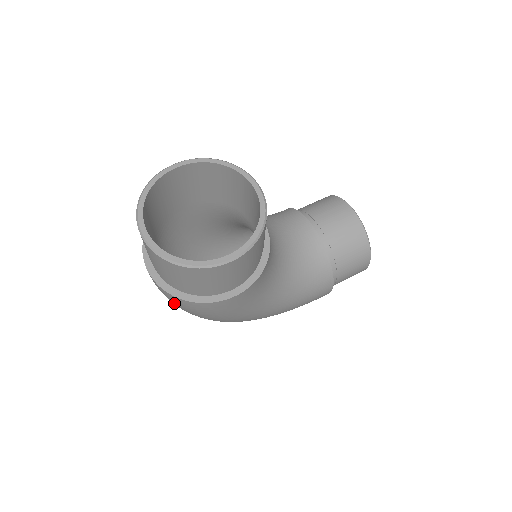
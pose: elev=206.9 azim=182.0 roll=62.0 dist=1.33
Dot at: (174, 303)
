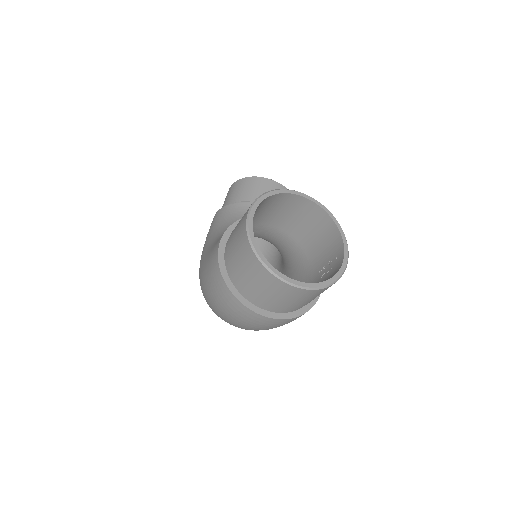
Dot at: (275, 327)
